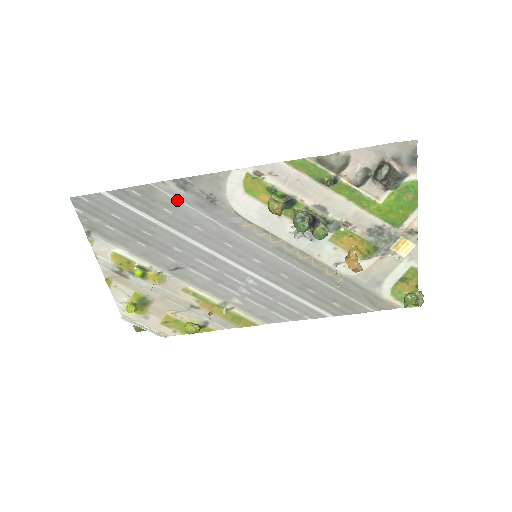
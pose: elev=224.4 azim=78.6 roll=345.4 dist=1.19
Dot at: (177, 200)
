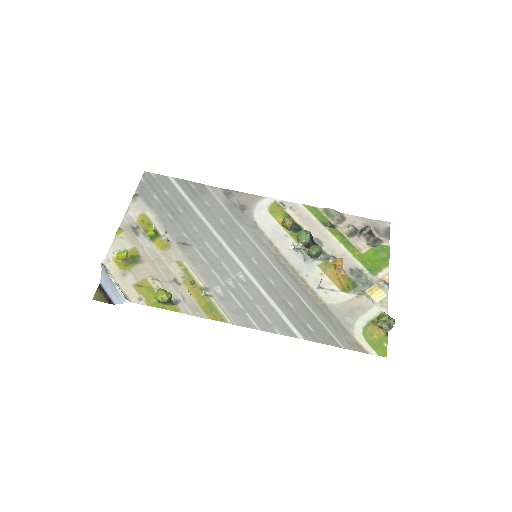
Dot at: (218, 200)
